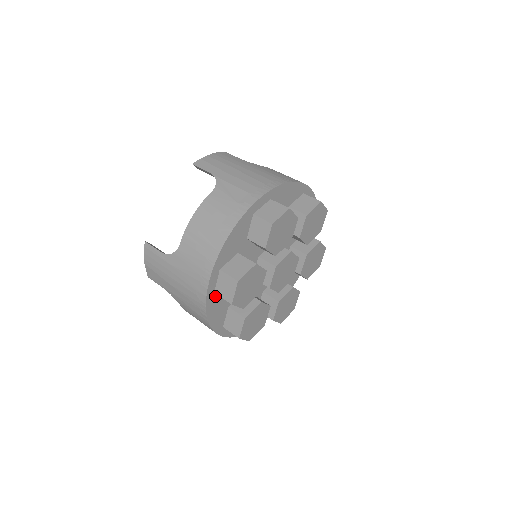
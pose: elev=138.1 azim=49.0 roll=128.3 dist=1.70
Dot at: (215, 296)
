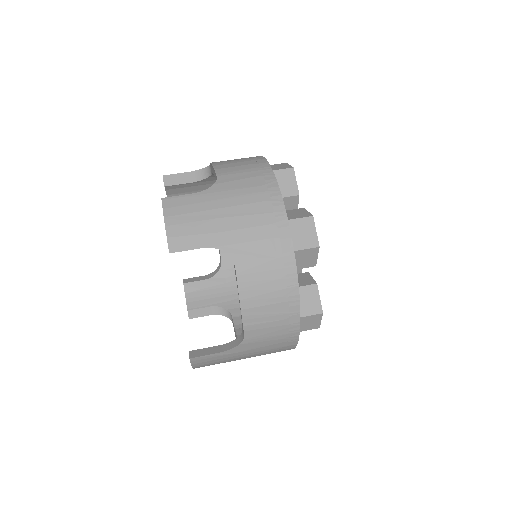
Dot at: occluded
